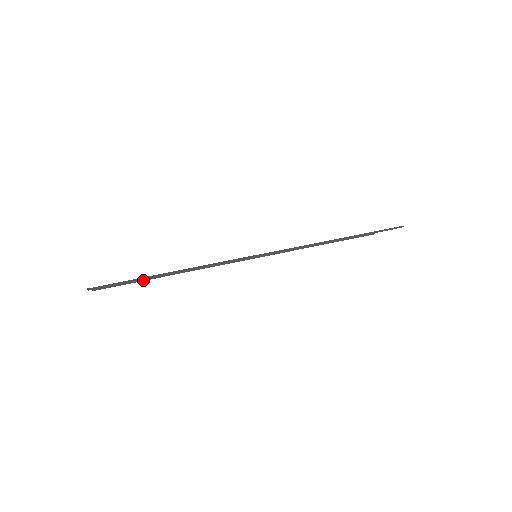
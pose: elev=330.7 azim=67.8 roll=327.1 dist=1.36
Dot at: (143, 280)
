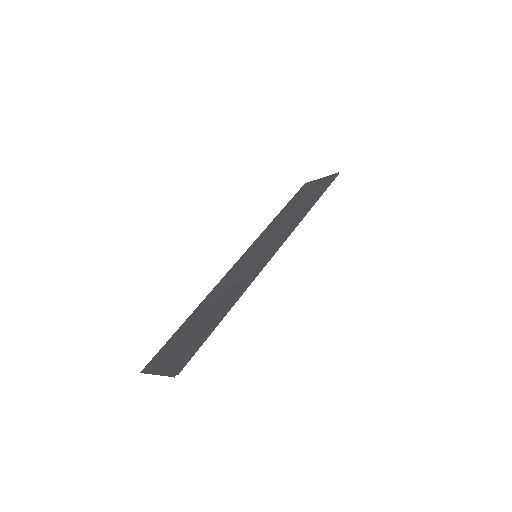
Dot at: (177, 332)
